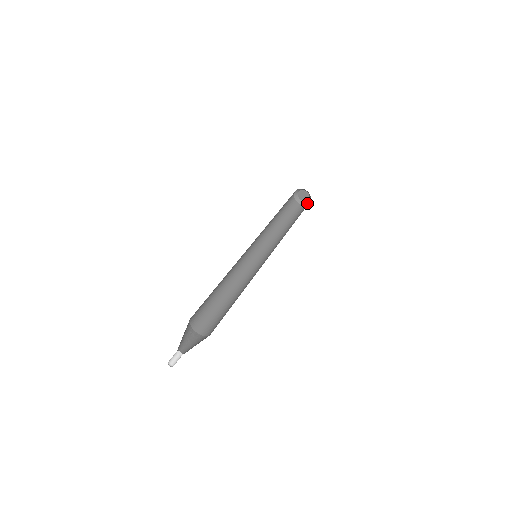
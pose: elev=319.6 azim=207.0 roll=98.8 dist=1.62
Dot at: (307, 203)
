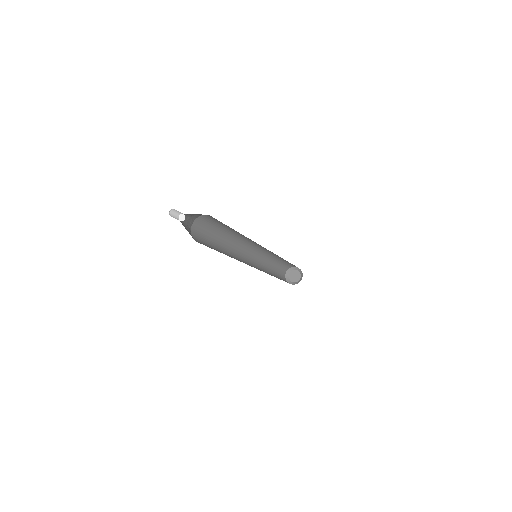
Dot at: (294, 284)
